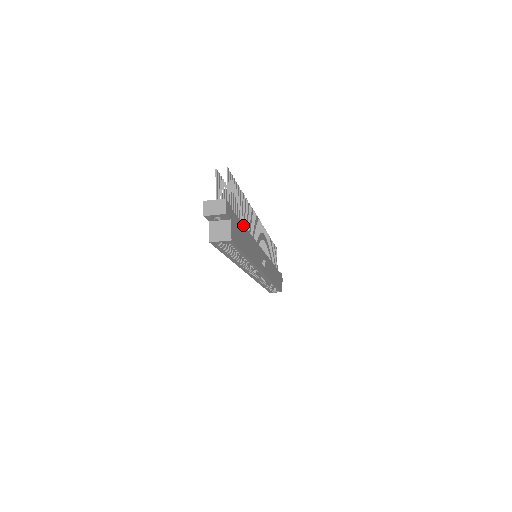
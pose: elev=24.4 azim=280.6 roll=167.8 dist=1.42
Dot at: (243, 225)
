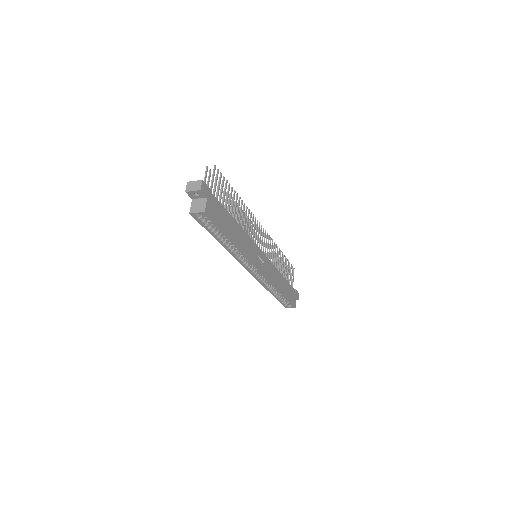
Dot at: (228, 213)
